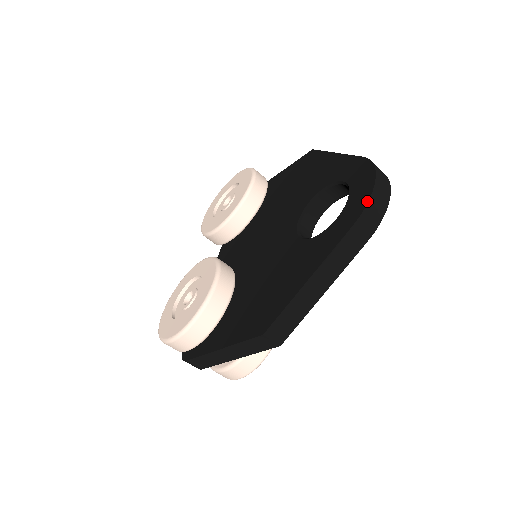
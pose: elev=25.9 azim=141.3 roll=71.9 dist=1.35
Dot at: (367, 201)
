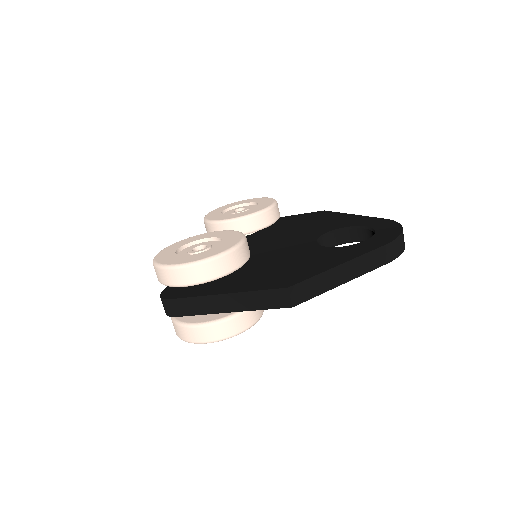
Dot at: (397, 236)
